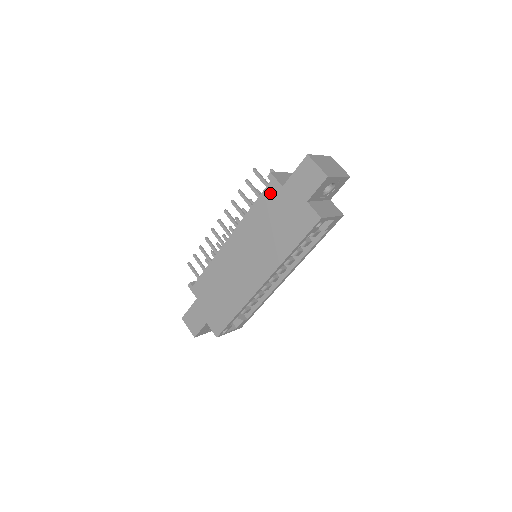
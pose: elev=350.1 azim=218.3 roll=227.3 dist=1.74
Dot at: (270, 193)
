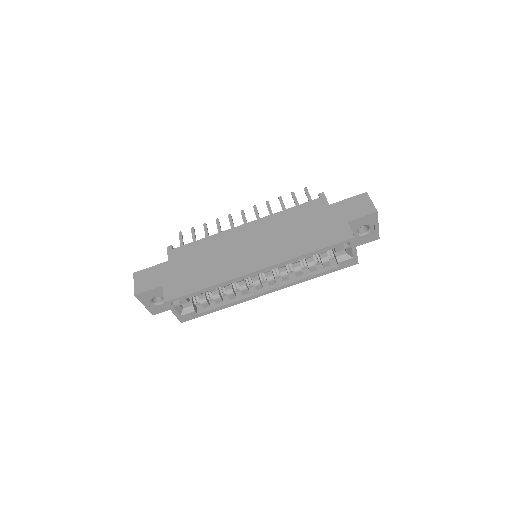
Dot at: (314, 205)
